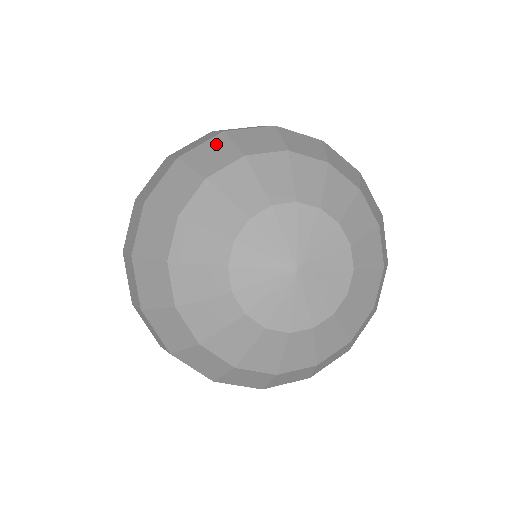
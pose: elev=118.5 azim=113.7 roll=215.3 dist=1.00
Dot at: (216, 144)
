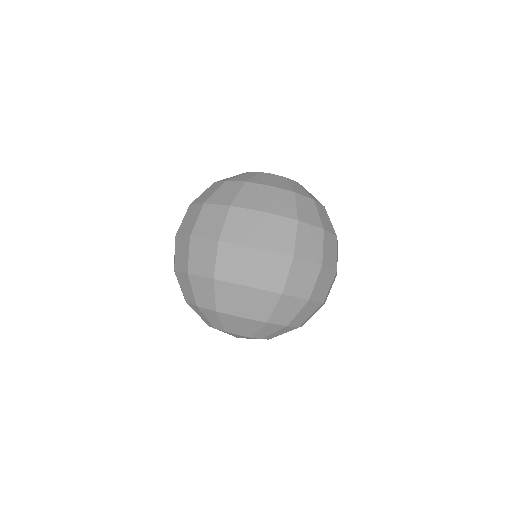
Dot at: (237, 293)
